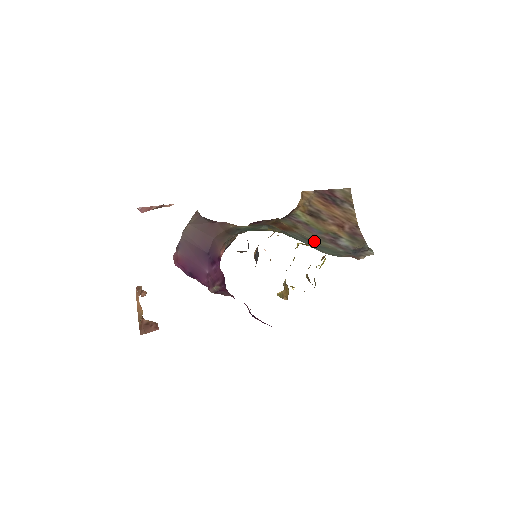
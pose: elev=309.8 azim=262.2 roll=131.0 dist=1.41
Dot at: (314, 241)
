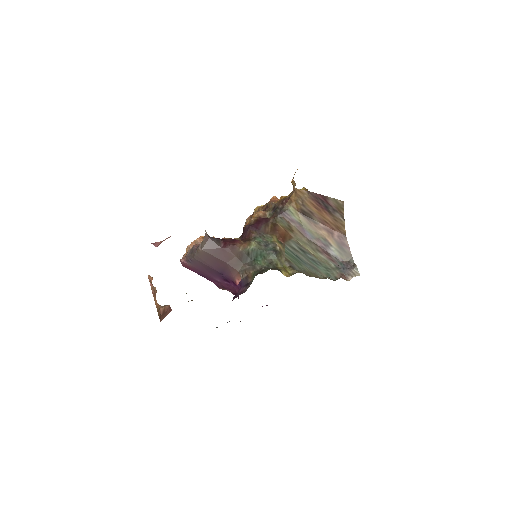
Dot at: (309, 252)
